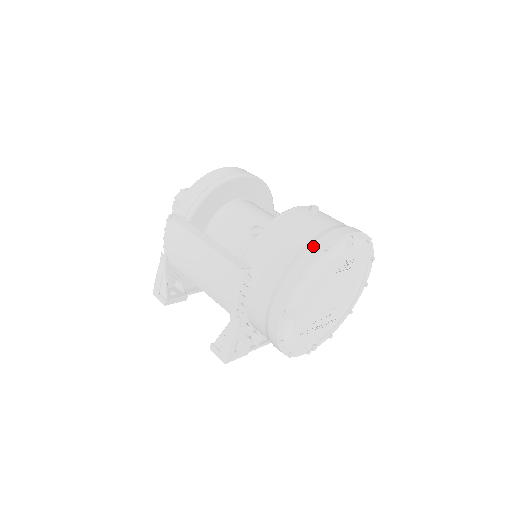
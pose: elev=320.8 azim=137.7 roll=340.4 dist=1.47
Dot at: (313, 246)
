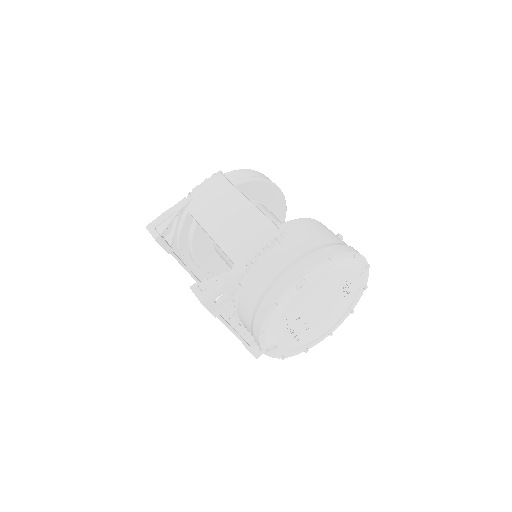
Dot at: (346, 246)
